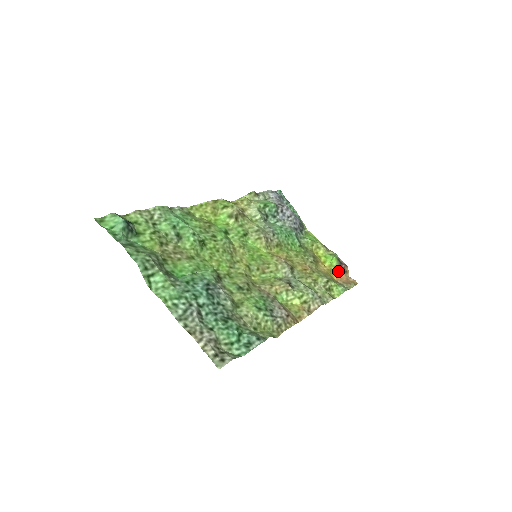
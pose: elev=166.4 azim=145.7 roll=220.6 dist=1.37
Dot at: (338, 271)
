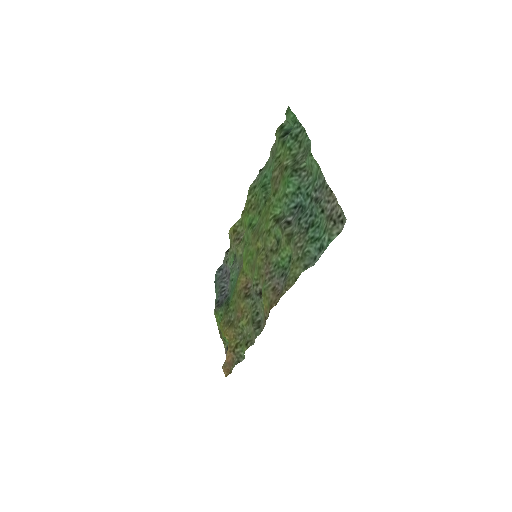
Dot at: occluded
